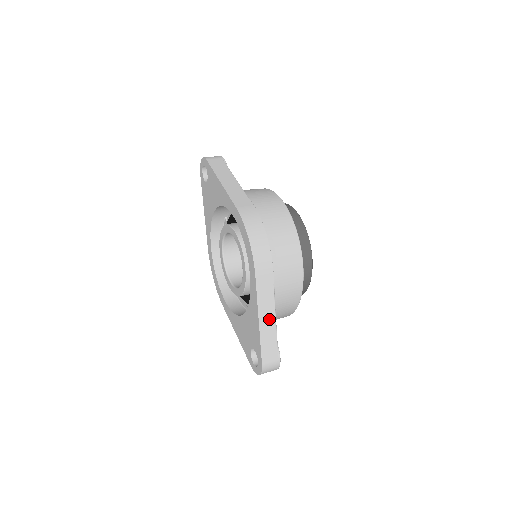
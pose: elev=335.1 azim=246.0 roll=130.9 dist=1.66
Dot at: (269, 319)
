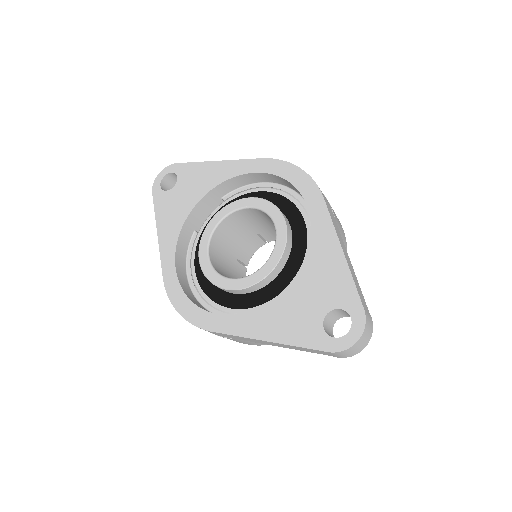
Dot at: (346, 255)
